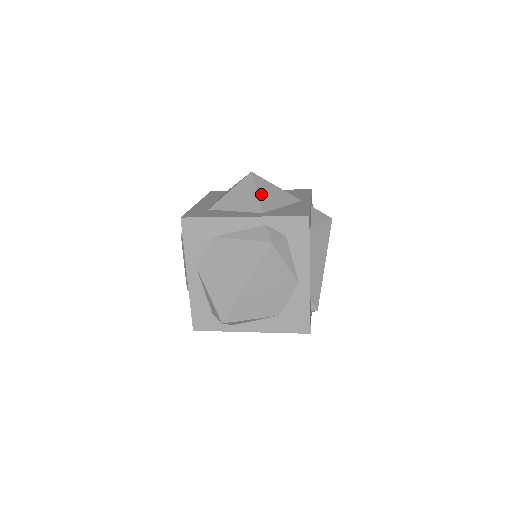
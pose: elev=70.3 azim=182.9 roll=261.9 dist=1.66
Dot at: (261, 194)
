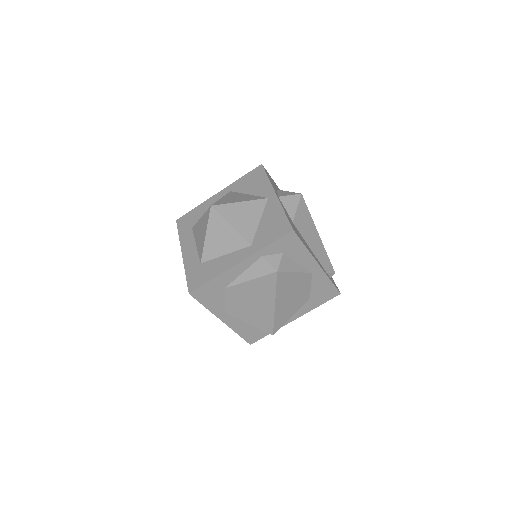
Dot at: (235, 225)
